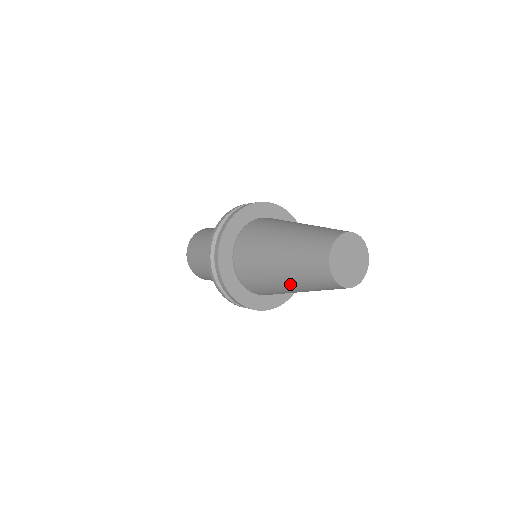
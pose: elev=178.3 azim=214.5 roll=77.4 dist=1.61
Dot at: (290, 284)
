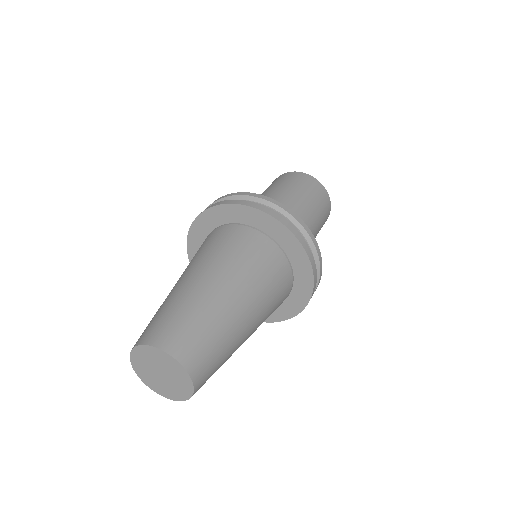
Dot at: occluded
